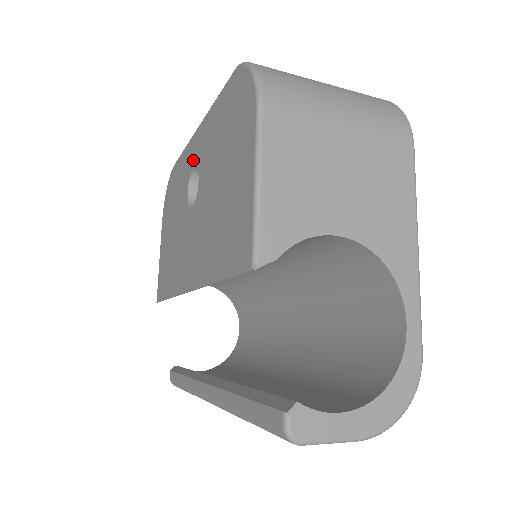
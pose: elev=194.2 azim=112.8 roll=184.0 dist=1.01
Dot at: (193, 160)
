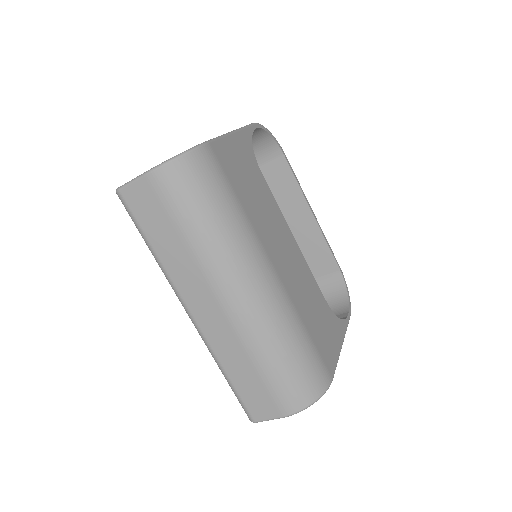
Dot at: occluded
